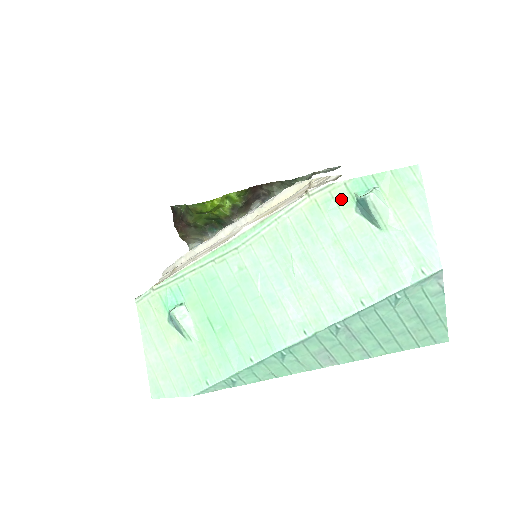
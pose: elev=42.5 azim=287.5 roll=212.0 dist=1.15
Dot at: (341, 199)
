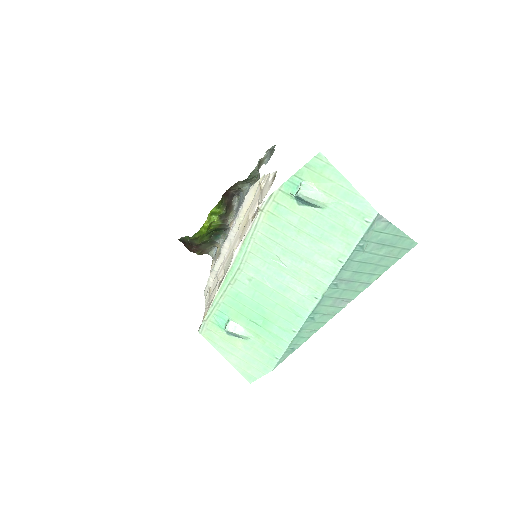
Dot at: (284, 201)
